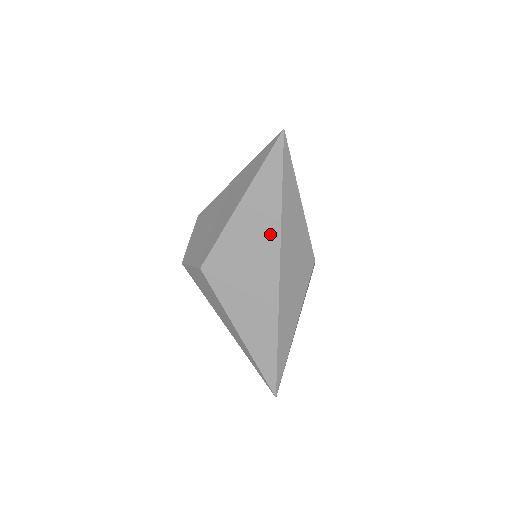
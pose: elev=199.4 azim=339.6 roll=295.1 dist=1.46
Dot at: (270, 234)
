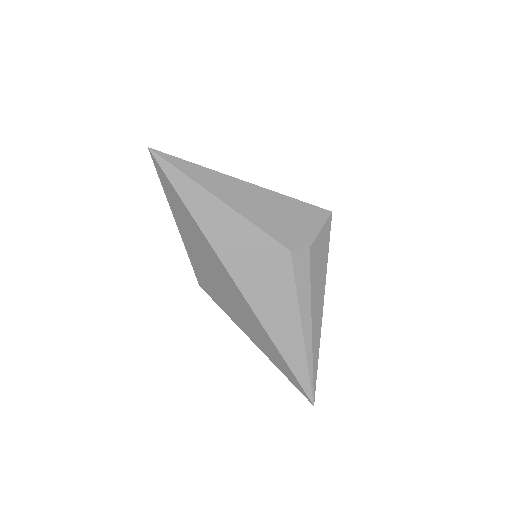
Dot at: (206, 247)
